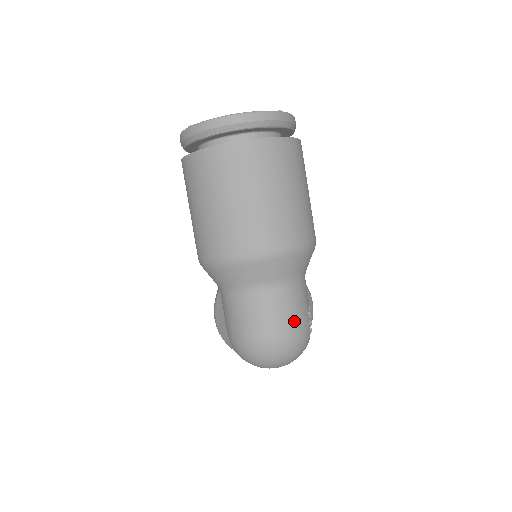
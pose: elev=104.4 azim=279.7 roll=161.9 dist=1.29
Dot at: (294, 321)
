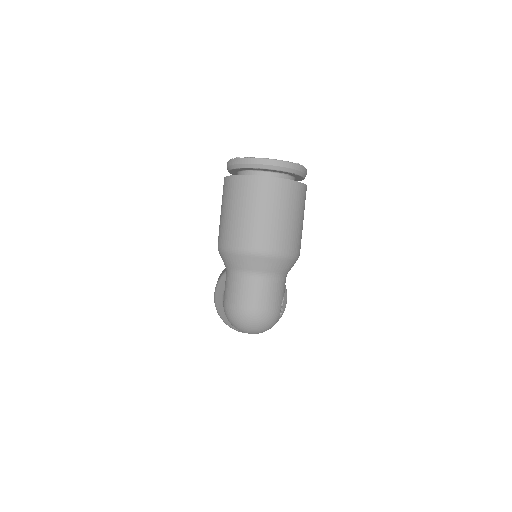
Dot at: (271, 303)
